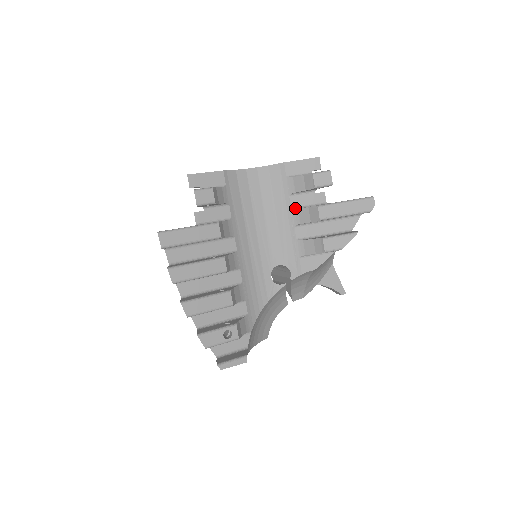
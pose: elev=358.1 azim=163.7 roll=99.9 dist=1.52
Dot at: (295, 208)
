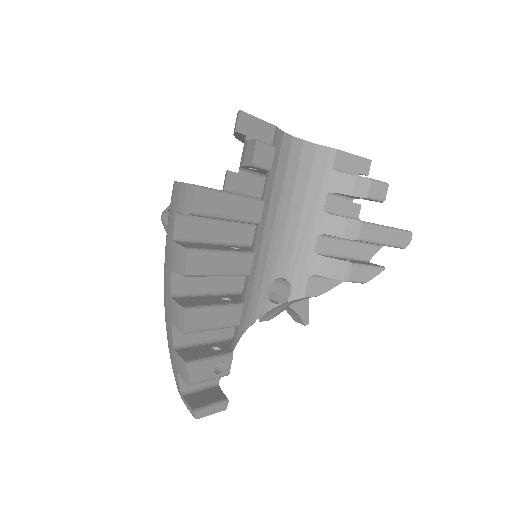
Dot at: (328, 212)
